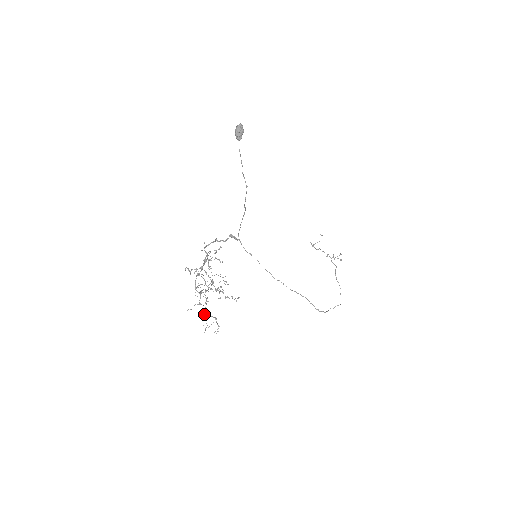
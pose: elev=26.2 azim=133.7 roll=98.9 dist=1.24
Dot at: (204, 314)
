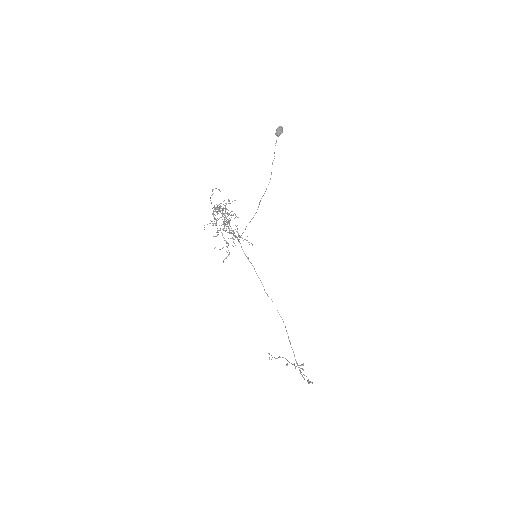
Dot at: (224, 223)
